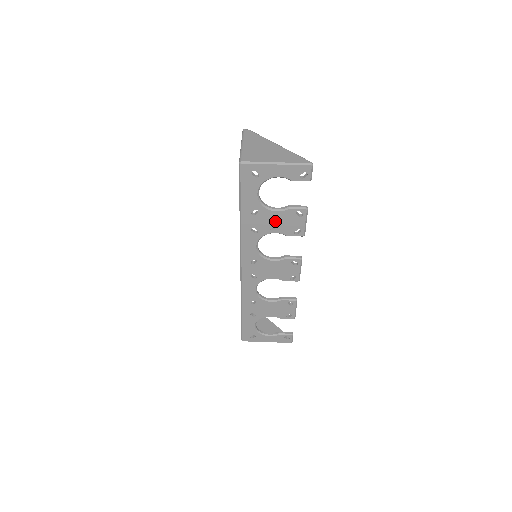
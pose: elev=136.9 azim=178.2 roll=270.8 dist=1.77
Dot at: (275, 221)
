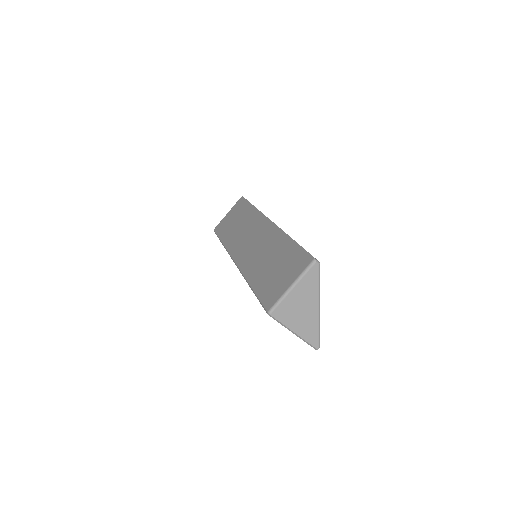
Dot at: occluded
